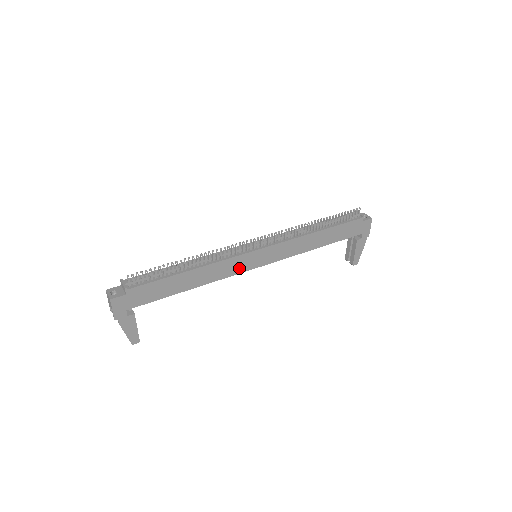
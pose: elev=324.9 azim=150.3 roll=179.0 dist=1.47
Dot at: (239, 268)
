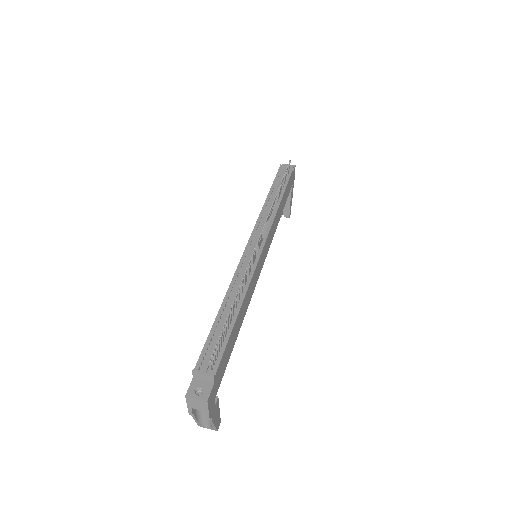
Dot at: (256, 277)
